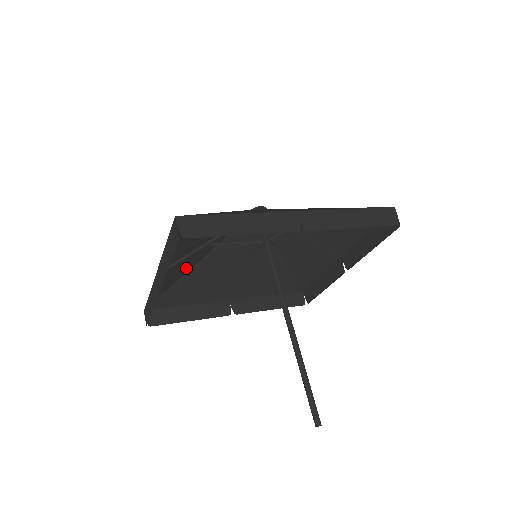
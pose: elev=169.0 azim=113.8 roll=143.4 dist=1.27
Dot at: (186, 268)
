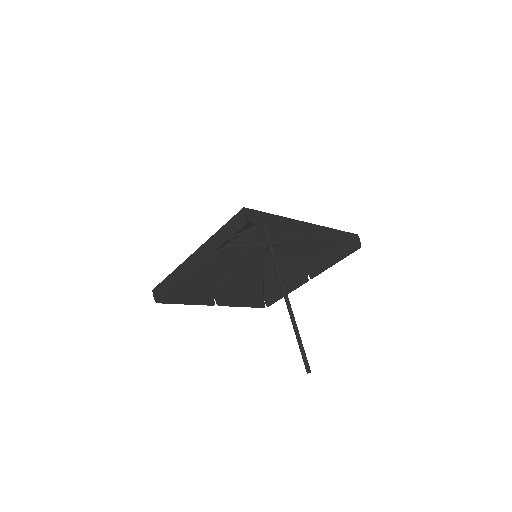
Dot at: occluded
